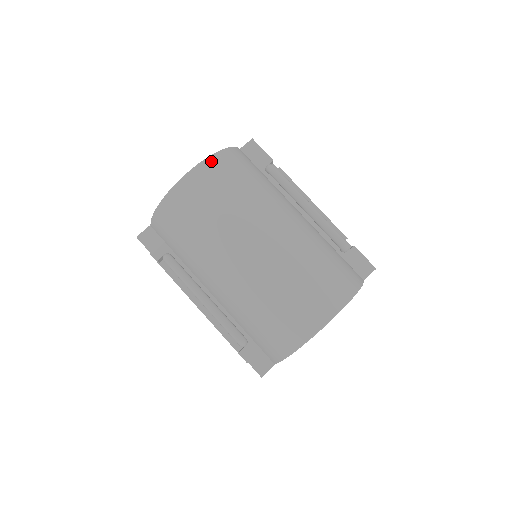
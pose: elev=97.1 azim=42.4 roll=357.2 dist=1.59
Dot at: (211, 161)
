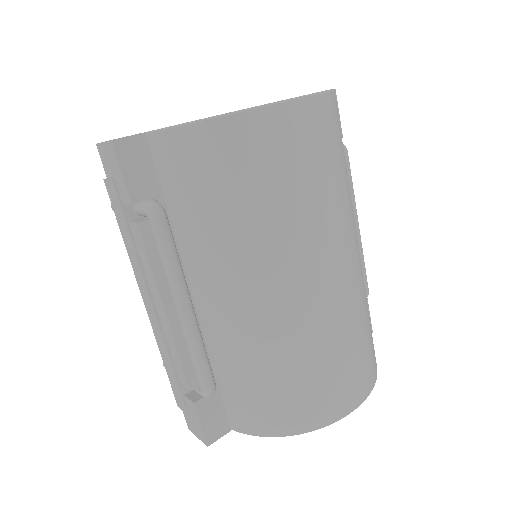
Dot at: (326, 101)
